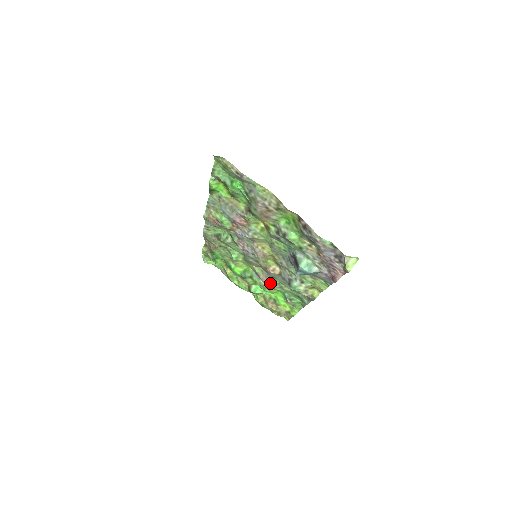
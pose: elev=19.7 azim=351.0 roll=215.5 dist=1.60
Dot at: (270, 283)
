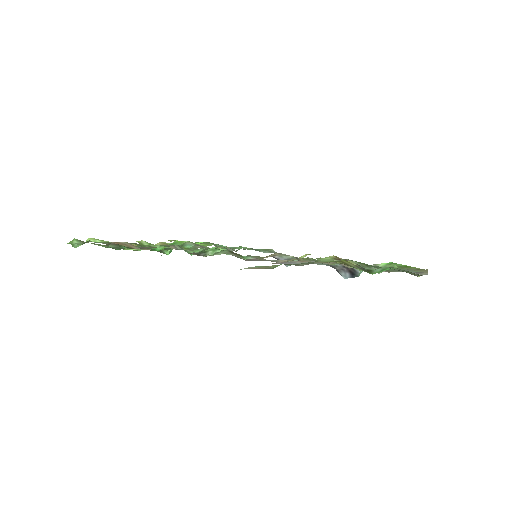
Dot at: occluded
